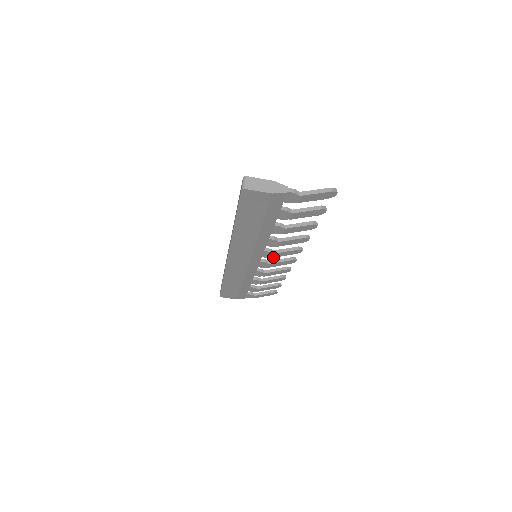
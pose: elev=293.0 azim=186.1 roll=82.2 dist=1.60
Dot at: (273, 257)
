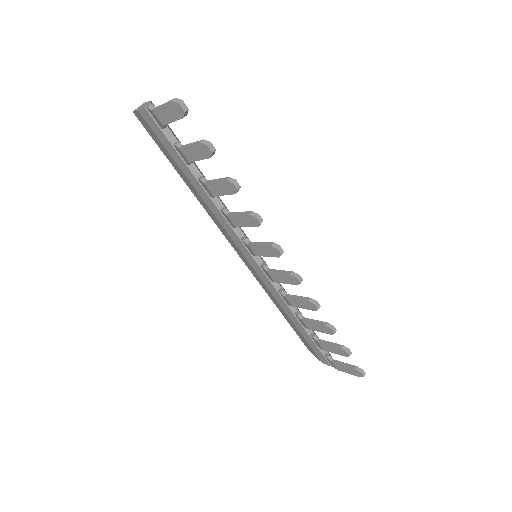
Dot at: (256, 255)
